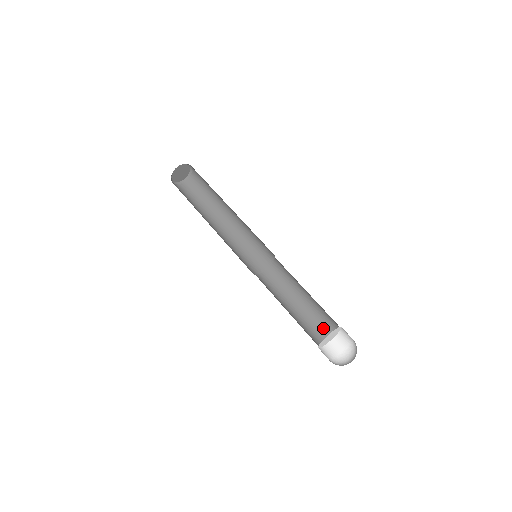
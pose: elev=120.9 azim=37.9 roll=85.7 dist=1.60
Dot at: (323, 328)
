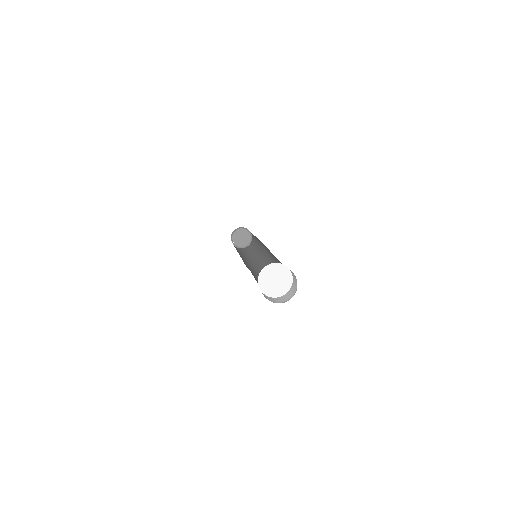
Dot at: occluded
